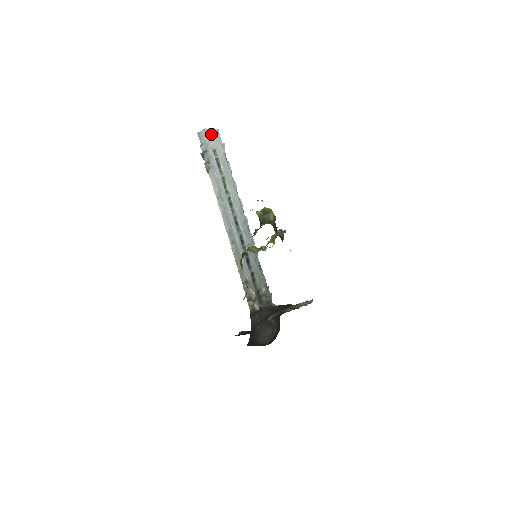
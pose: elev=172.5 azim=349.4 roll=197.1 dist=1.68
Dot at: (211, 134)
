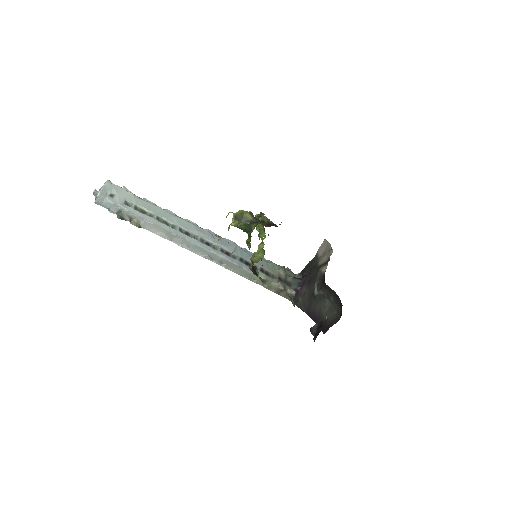
Dot at: (107, 192)
